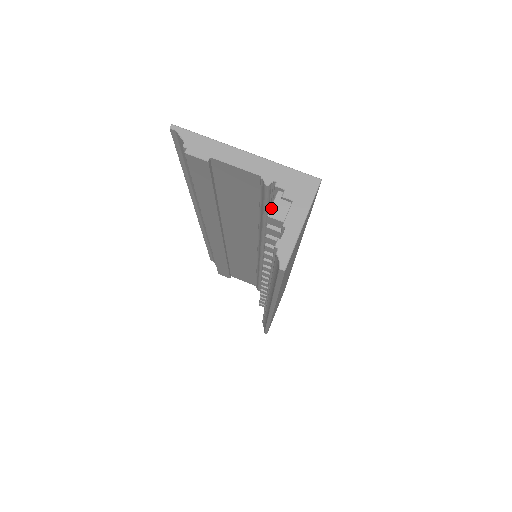
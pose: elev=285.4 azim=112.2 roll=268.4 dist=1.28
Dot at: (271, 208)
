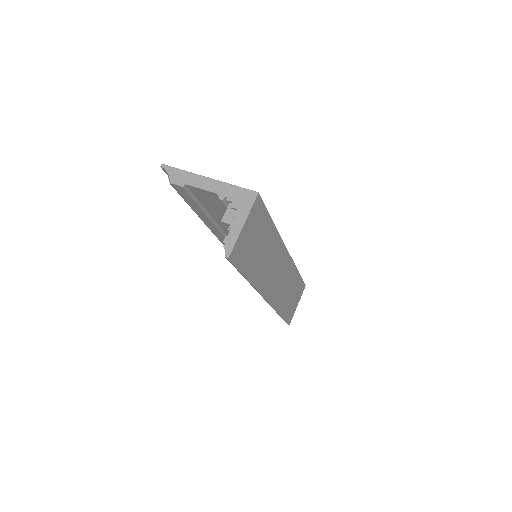
Dot at: (224, 215)
